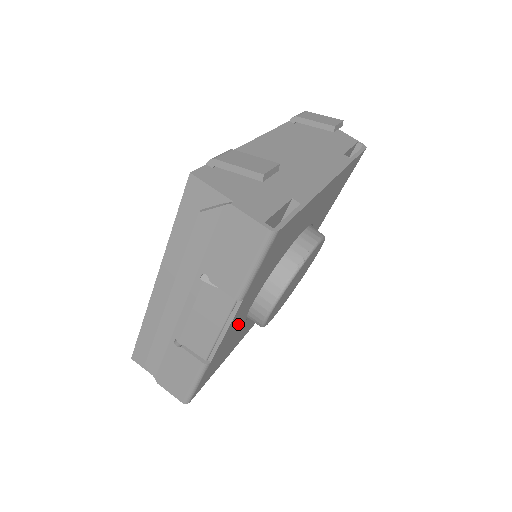
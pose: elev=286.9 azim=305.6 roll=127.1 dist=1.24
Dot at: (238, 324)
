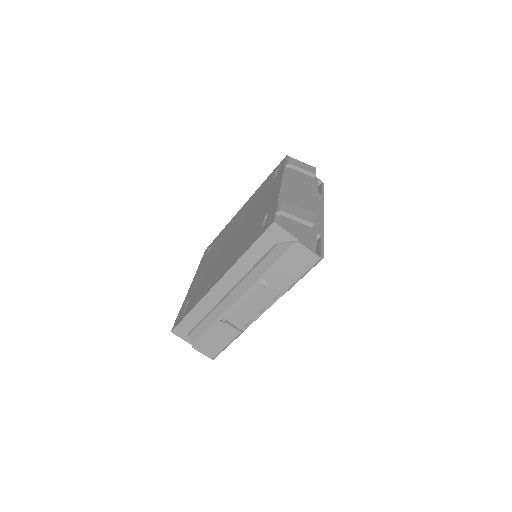
Dot at: occluded
